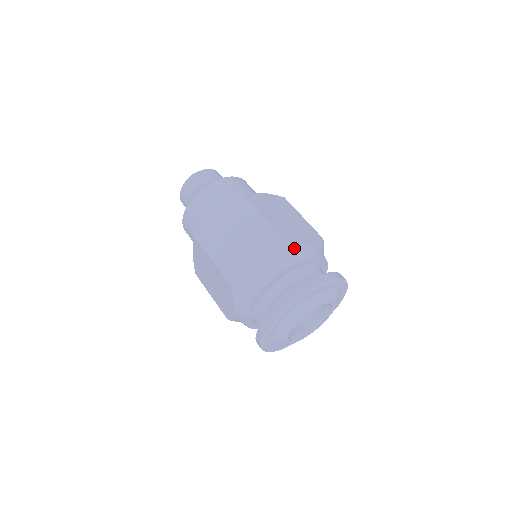
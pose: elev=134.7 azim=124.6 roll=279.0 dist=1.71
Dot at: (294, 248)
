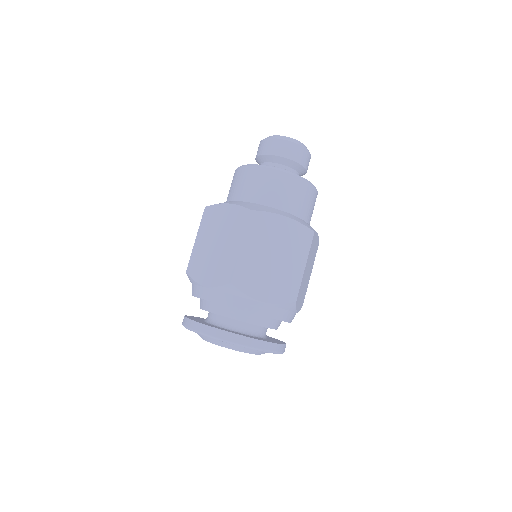
Dot at: (239, 294)
